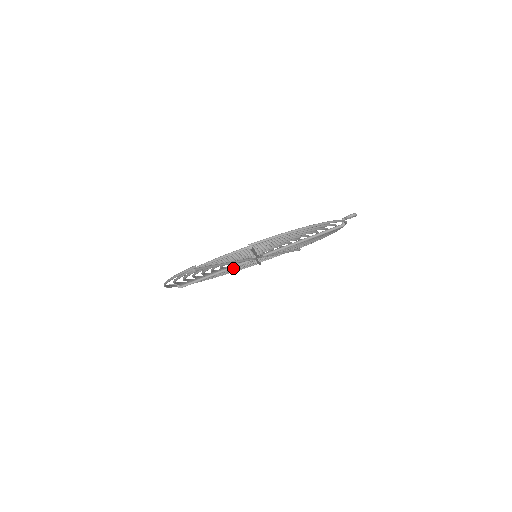
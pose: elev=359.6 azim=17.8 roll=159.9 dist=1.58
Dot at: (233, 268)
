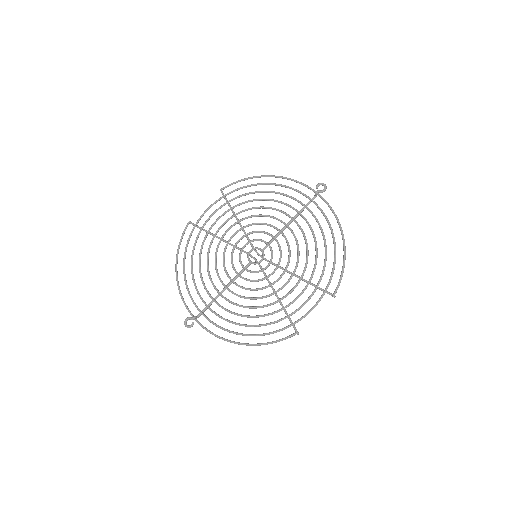
Dot at: (208, 261)
